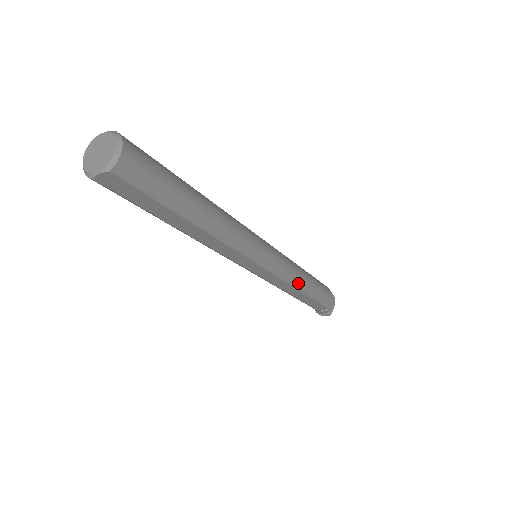
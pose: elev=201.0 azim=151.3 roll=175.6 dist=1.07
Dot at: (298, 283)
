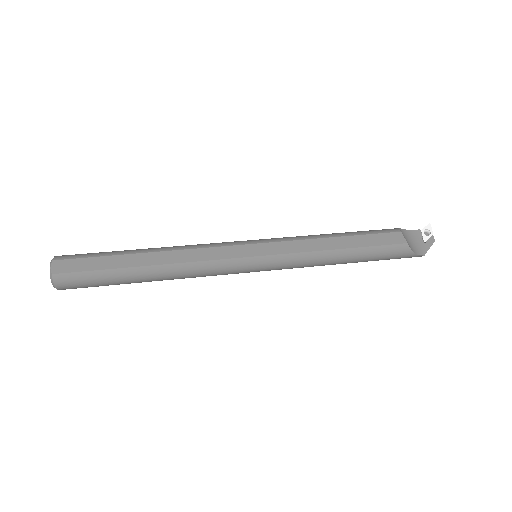
Dot at: occluded
